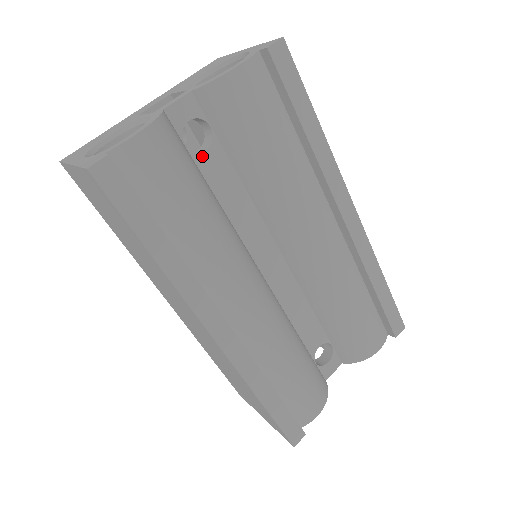
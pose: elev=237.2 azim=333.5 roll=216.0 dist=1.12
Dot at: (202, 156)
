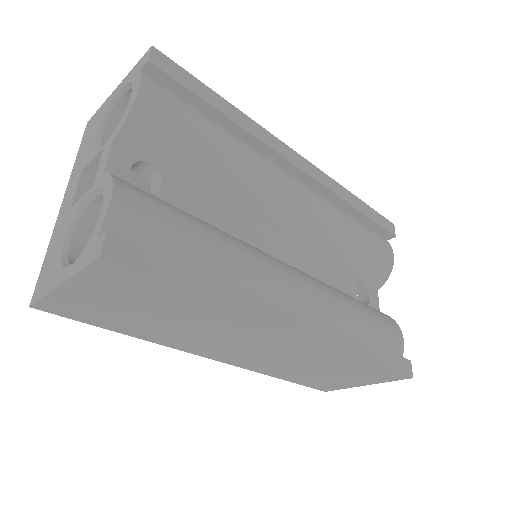
Dot at: (163, 193)
